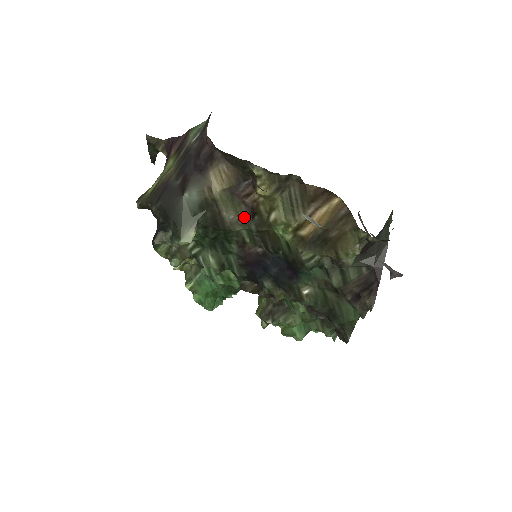
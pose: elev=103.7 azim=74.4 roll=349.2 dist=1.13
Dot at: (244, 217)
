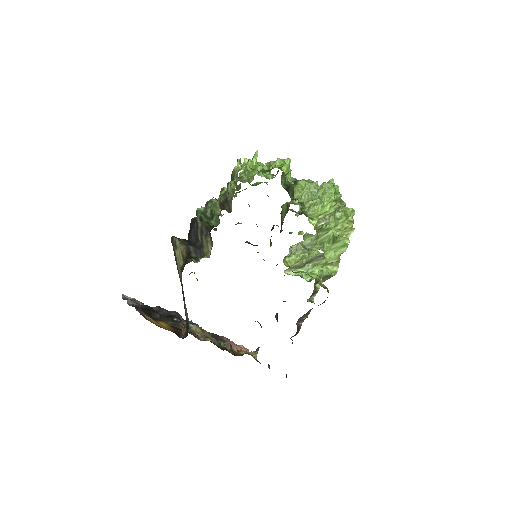
Dot at: occluded
